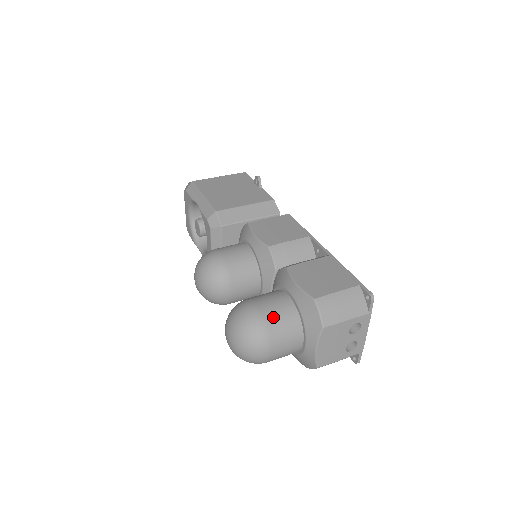
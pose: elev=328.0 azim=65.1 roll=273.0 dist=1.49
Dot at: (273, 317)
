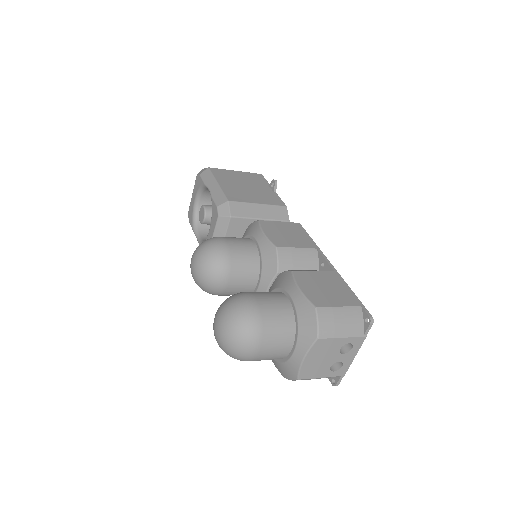
Dot at: (269, 315)
